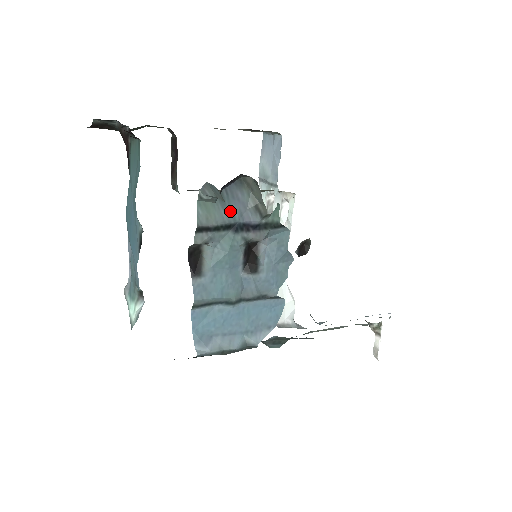
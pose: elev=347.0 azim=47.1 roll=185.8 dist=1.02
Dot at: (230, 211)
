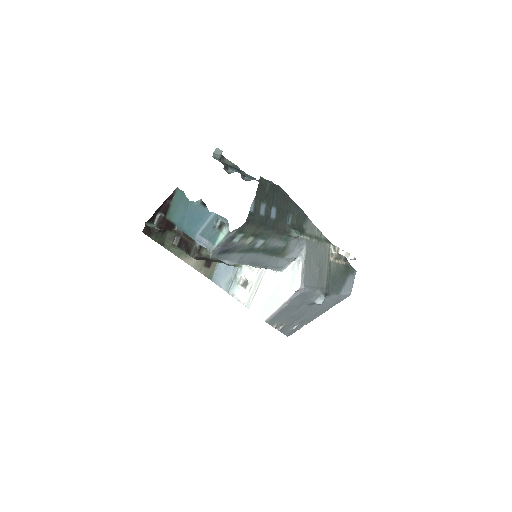
Dot at: occluded
